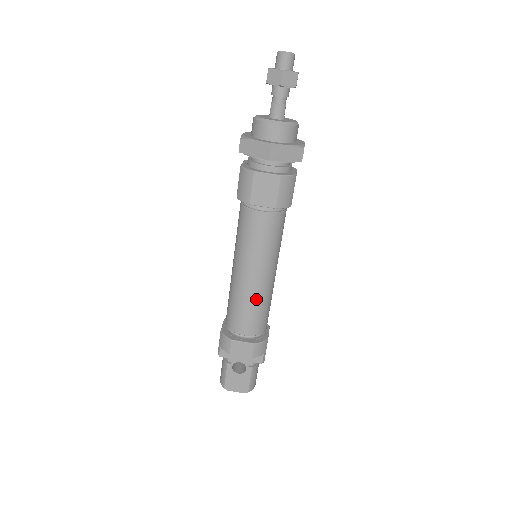
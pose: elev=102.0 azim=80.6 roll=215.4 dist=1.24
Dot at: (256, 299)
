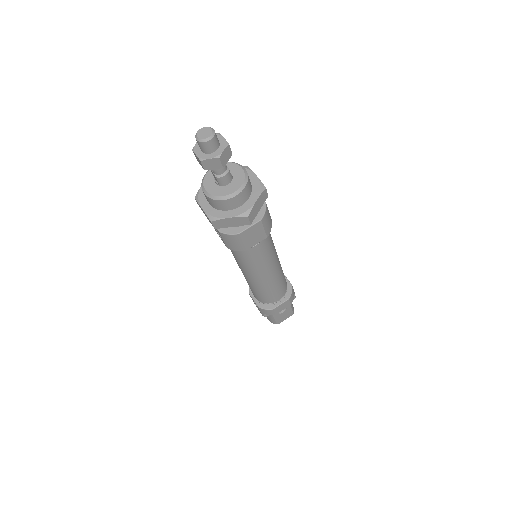
Dot at: (277, 281)
